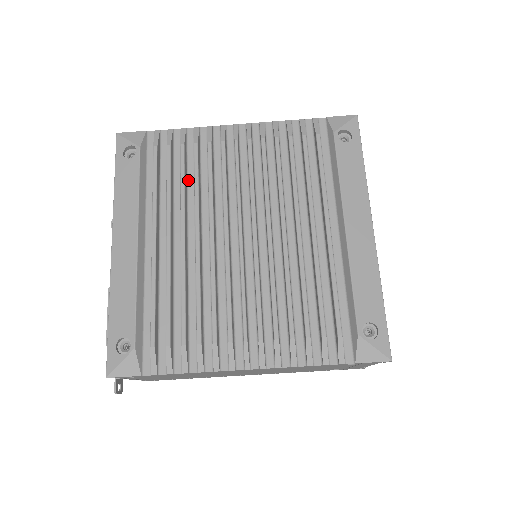
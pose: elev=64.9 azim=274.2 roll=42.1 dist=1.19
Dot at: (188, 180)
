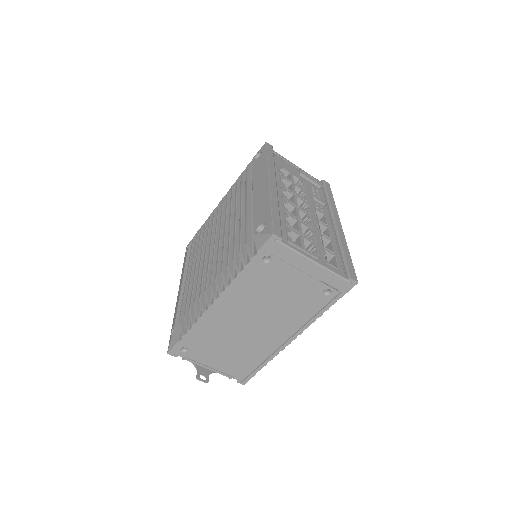
Dot at: occluded
